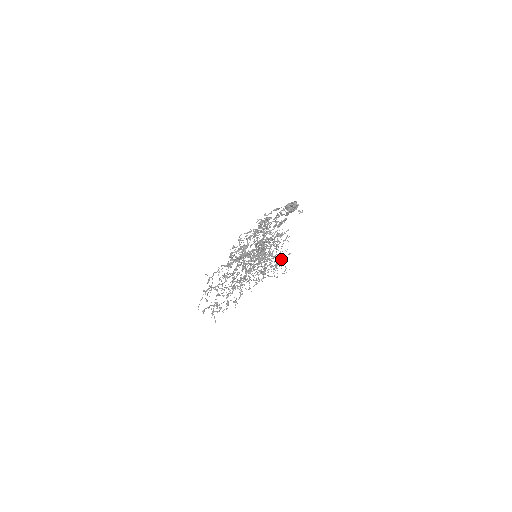
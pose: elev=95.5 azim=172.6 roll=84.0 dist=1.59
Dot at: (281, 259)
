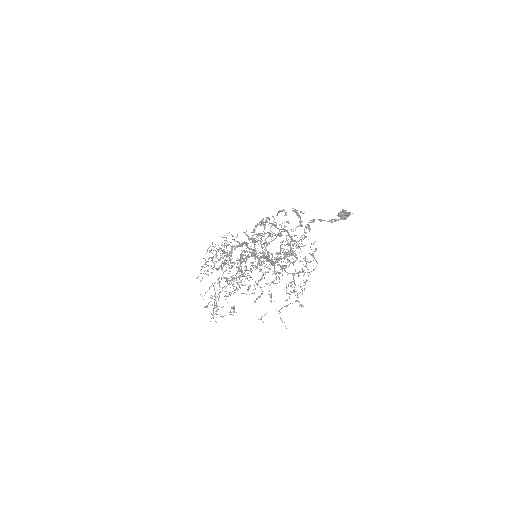
Dot at: occluded
